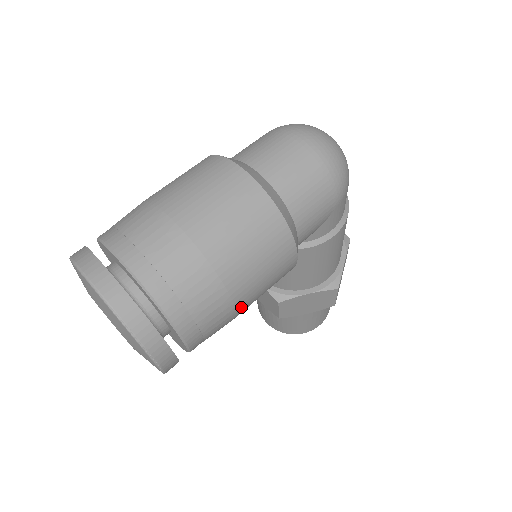
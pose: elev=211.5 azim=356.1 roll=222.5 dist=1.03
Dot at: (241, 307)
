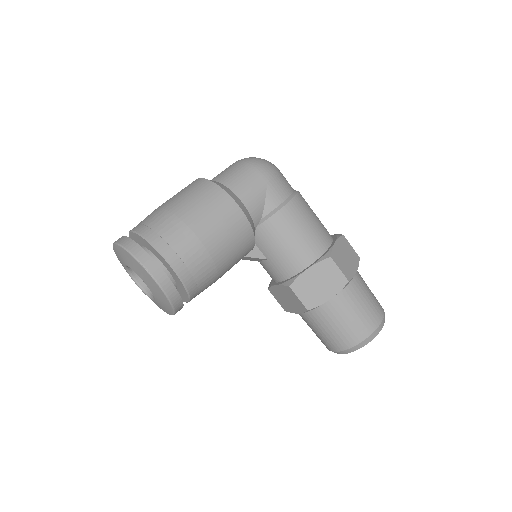
Dot at: (204, 239)
